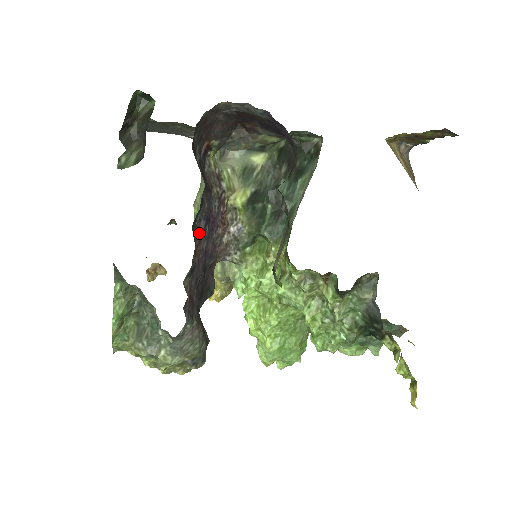
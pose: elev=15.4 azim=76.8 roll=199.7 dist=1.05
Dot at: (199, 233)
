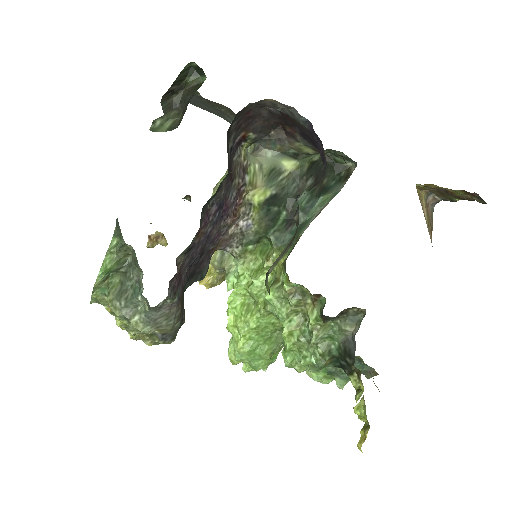
Dot at: (208, 216)
